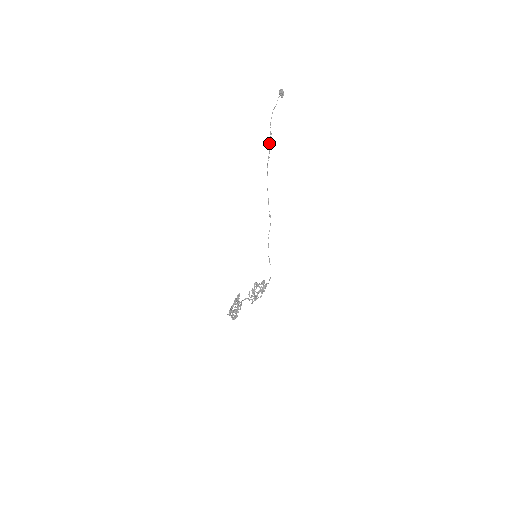
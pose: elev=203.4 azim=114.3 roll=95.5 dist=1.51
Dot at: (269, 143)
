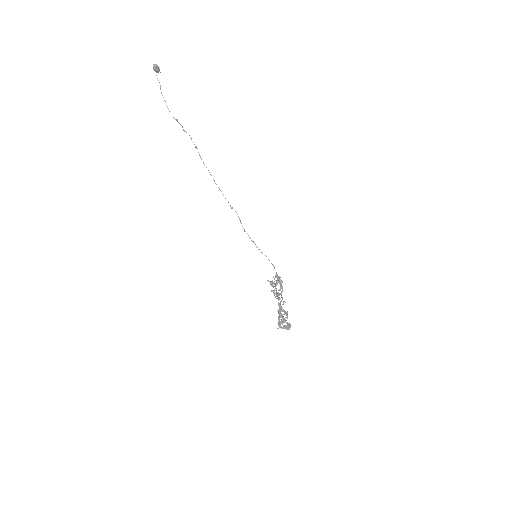
Dot at: (184, 131)
